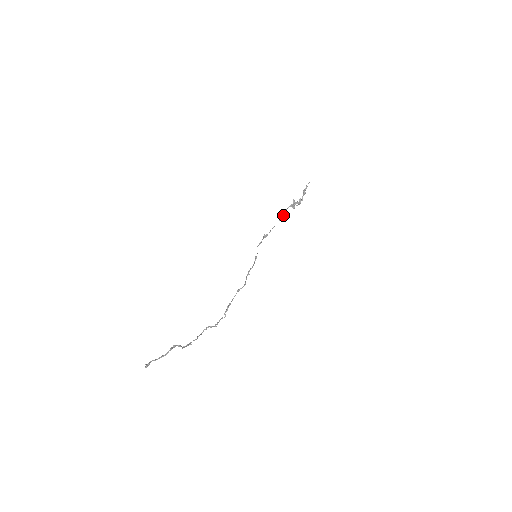
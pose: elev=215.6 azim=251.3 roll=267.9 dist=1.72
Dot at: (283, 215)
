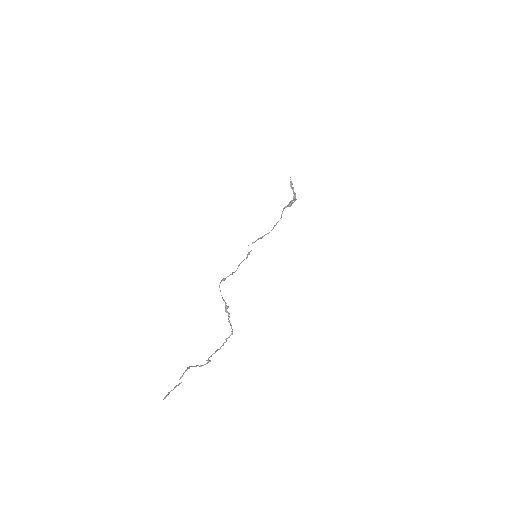
Dot at: (281, 217)
